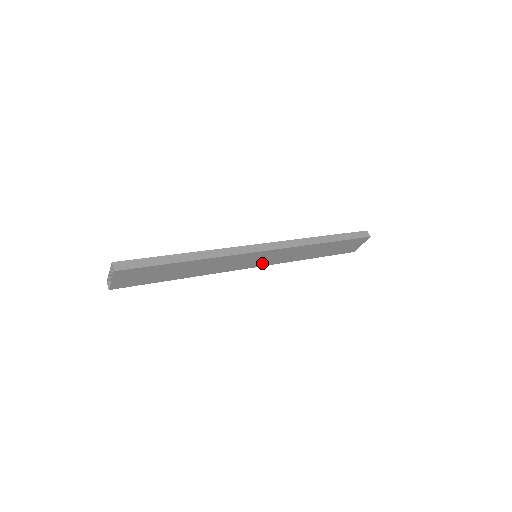
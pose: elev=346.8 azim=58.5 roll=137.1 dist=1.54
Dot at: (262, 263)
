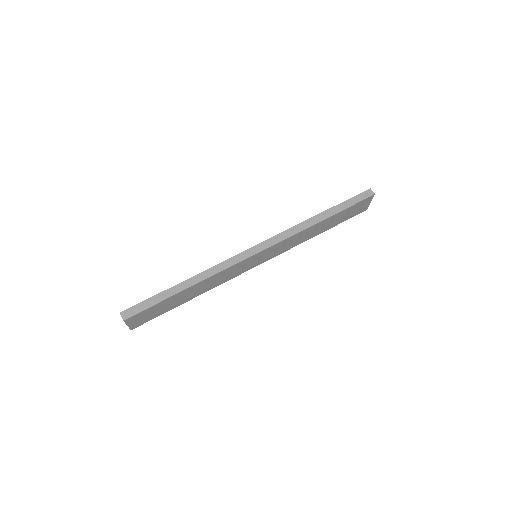
Dot at: (266, 259)
